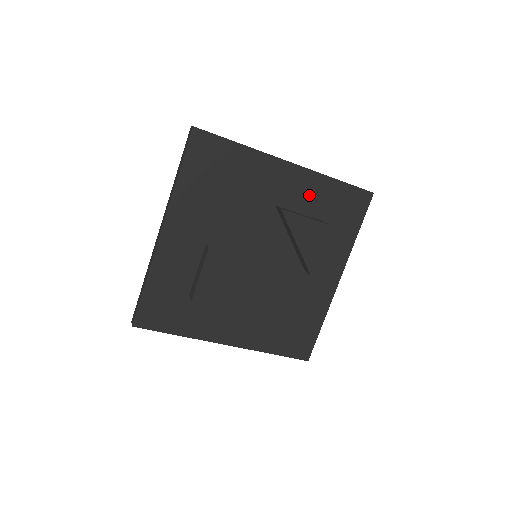
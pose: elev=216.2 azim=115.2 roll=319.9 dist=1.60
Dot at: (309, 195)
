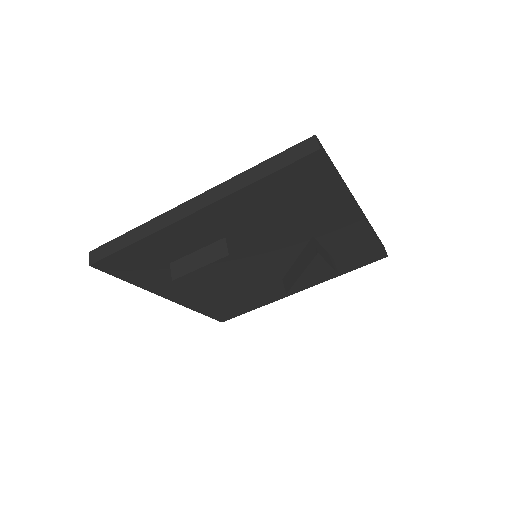
Dot at: (346, 240)
